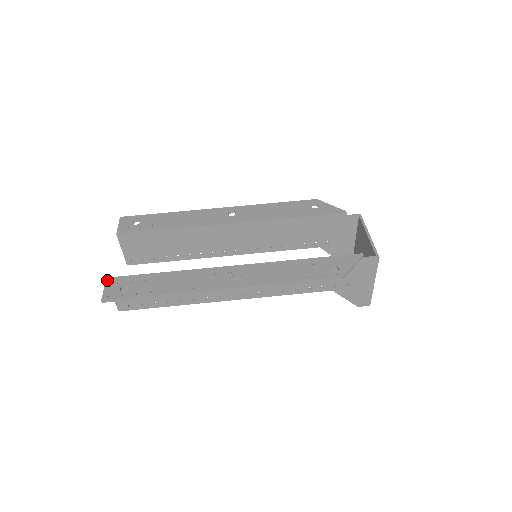
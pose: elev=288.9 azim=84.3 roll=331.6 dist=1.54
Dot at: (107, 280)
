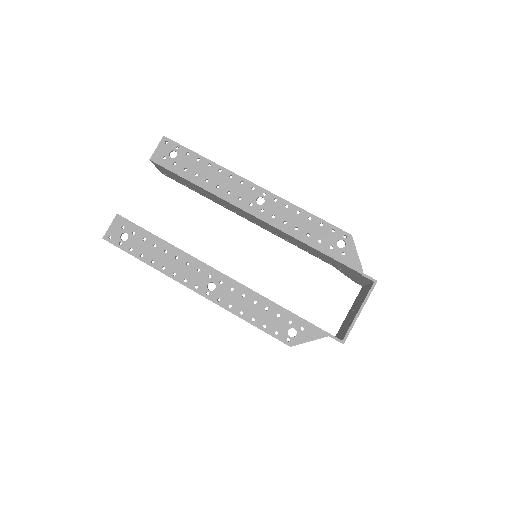
Dot at: (116, 217)
